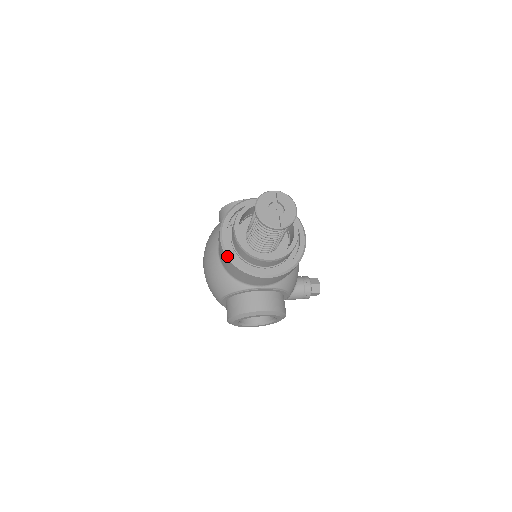
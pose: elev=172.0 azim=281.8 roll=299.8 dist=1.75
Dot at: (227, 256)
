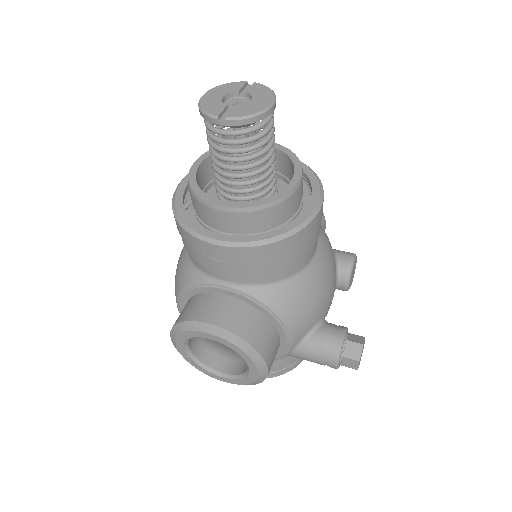
Dot at: (172, 203)
